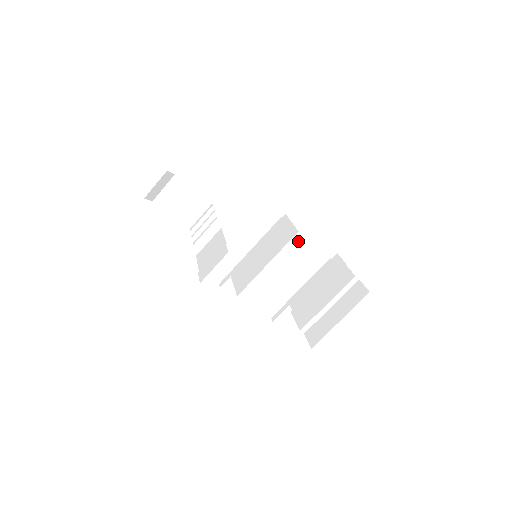
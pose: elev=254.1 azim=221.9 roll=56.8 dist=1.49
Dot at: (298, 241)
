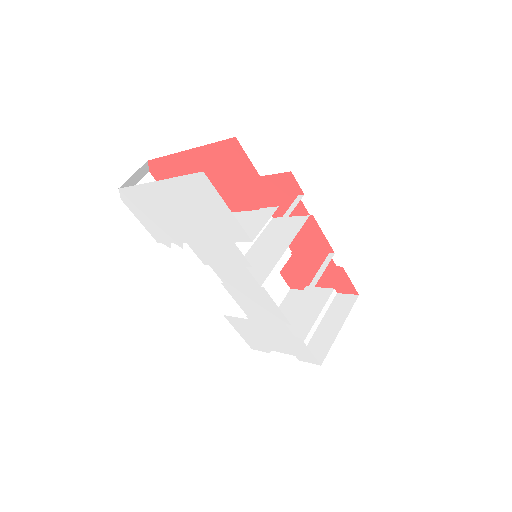
Dot at: occluded
